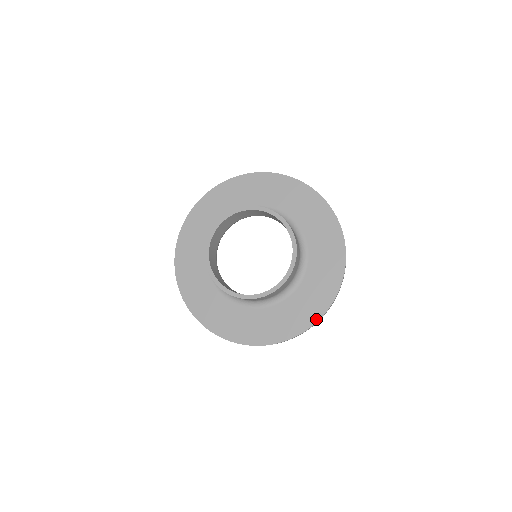
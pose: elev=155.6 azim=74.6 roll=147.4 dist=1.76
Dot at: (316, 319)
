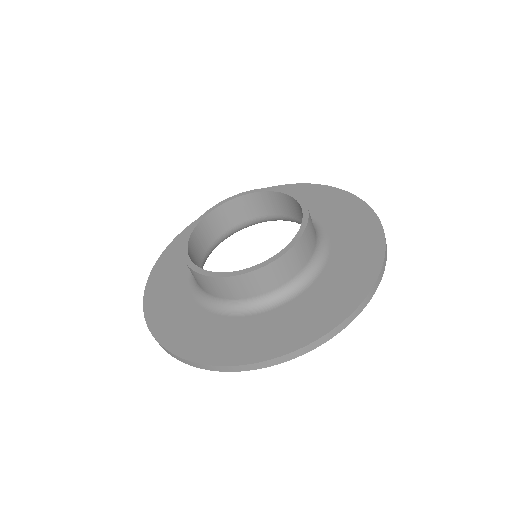
Dot at: (216, 361)
